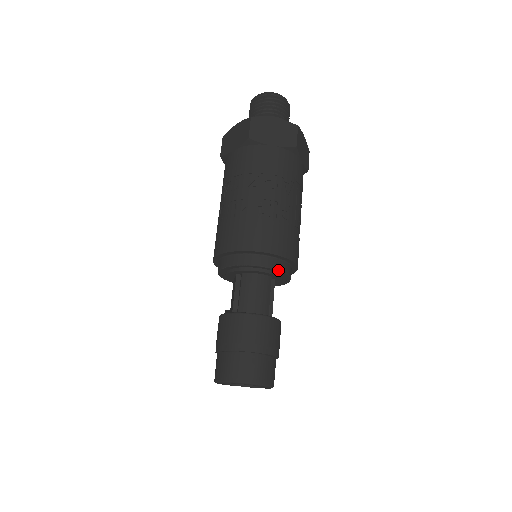
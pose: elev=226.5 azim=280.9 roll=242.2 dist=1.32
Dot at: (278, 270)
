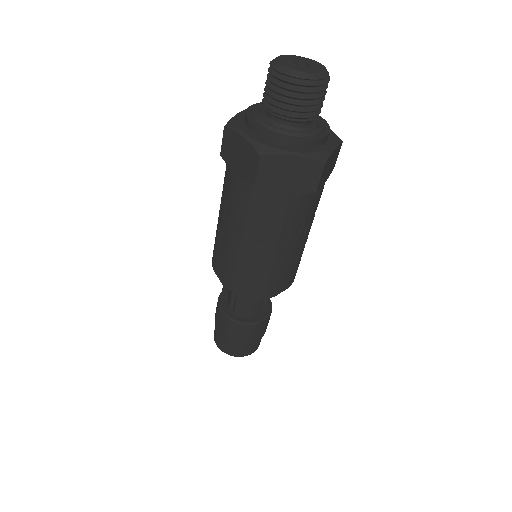
Dot at: occluded
